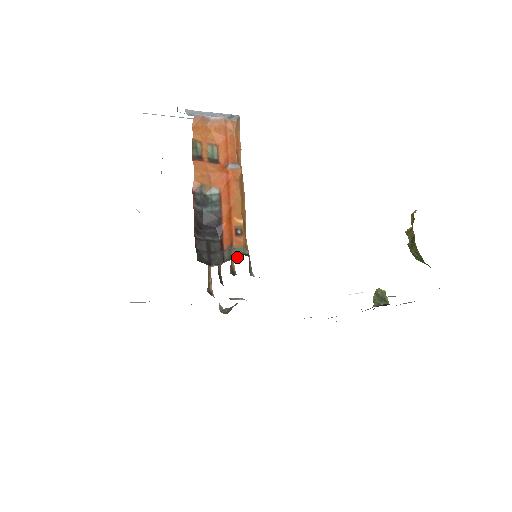
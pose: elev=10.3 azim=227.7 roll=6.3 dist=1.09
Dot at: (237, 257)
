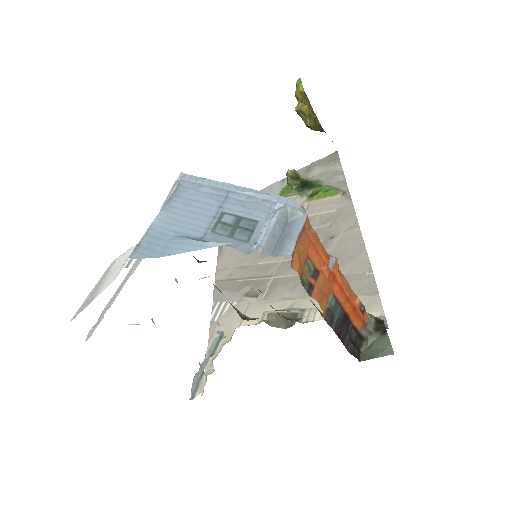
Dot at: (380, 331)
